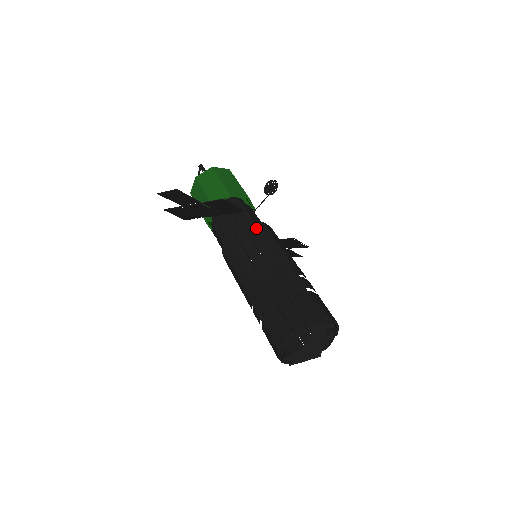
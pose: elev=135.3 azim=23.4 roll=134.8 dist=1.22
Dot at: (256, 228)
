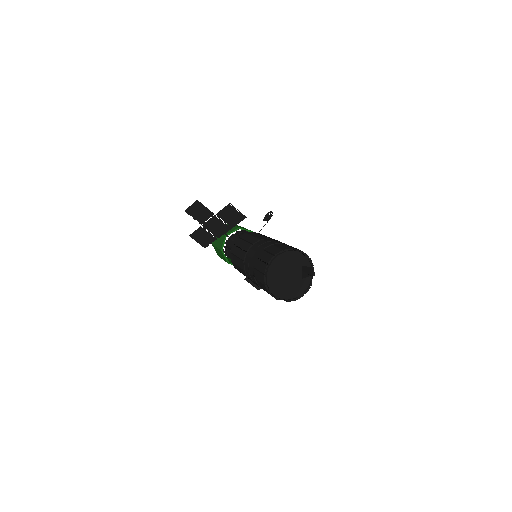
Dot at: (255, 233)
